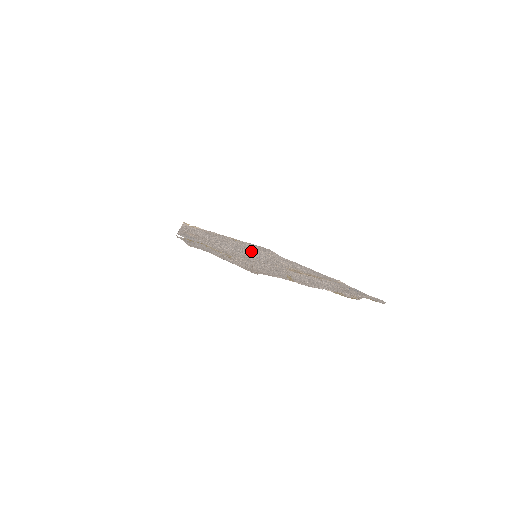
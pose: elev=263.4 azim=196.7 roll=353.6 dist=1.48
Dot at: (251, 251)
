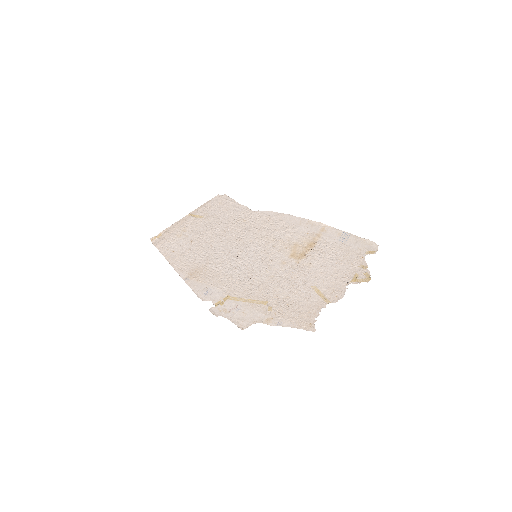
Dot at: (239, 242)
